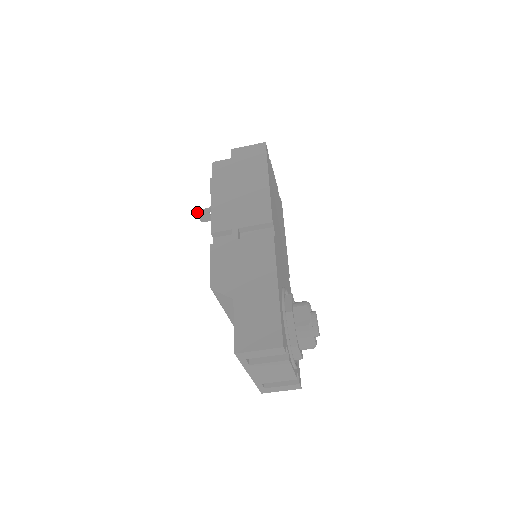
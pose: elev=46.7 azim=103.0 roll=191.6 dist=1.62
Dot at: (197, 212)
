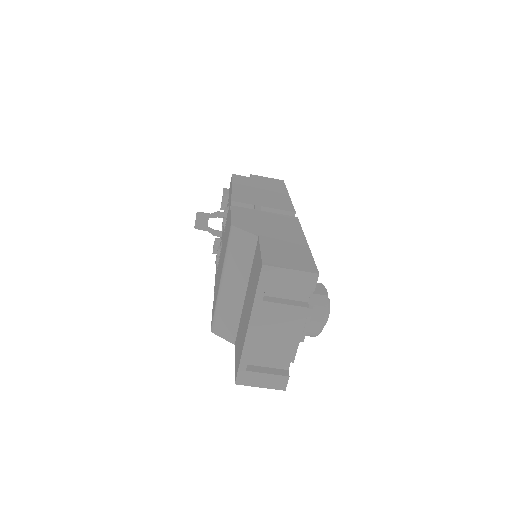
Dot at: (197, 213)
